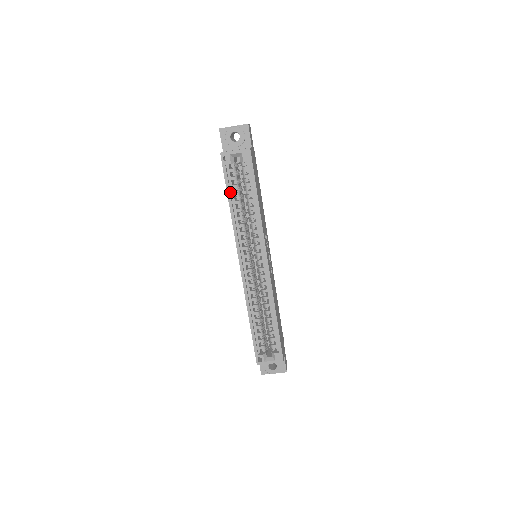
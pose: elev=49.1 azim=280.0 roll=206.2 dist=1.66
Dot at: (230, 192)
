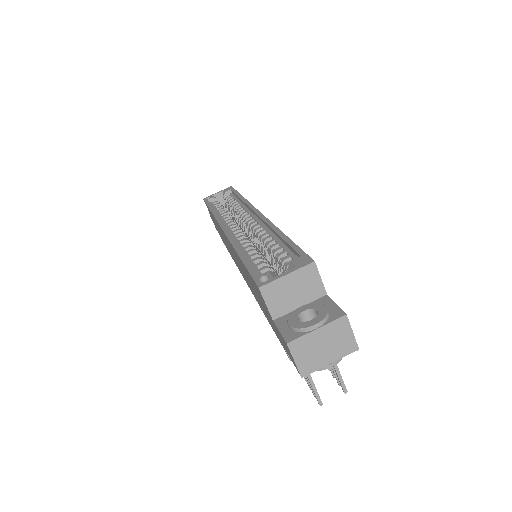
Dot at: occluded
